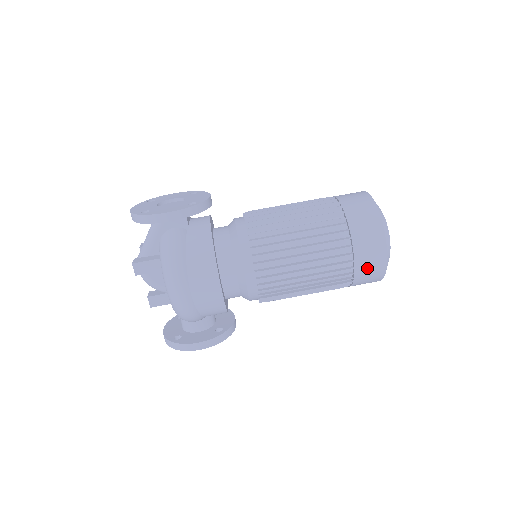
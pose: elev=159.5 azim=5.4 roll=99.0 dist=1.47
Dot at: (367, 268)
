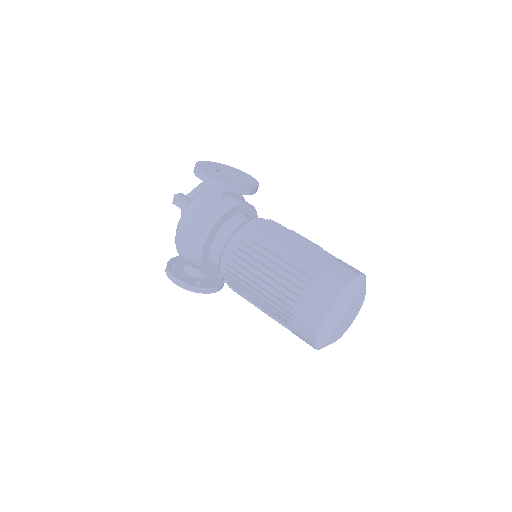
Dot at: (301, 325)
